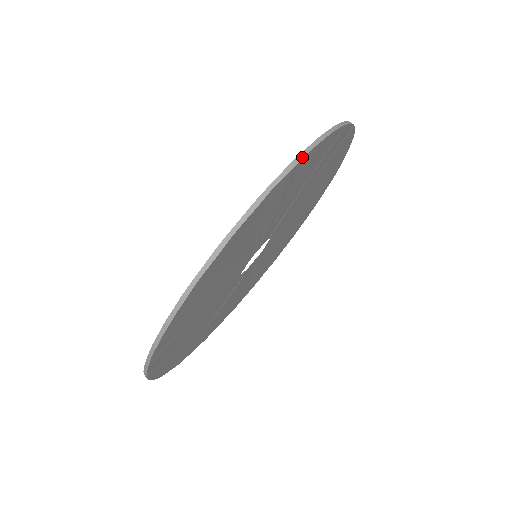
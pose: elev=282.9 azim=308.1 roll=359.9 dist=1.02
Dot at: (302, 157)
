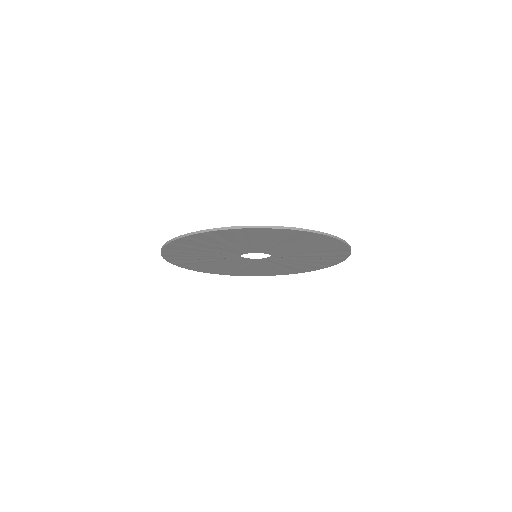
Dot at: (209, 231)
